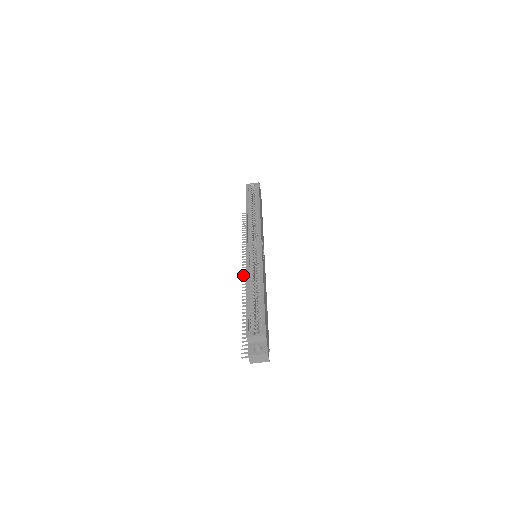
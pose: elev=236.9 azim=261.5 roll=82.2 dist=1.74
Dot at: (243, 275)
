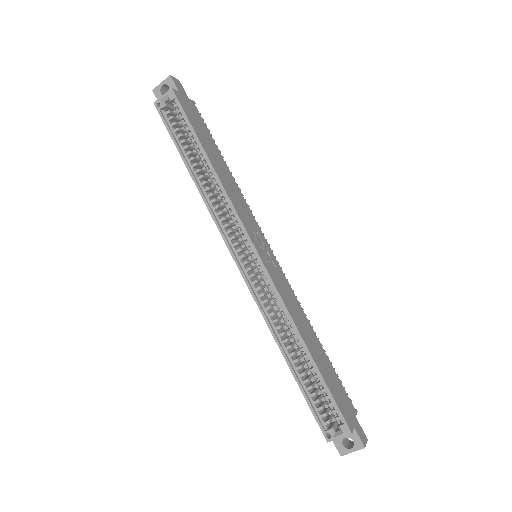
Dot at: occluded
